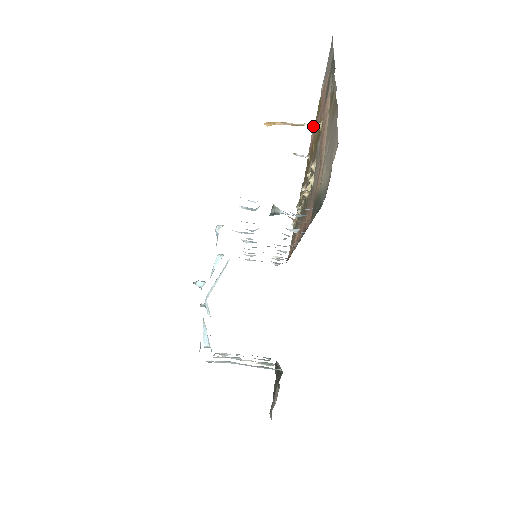
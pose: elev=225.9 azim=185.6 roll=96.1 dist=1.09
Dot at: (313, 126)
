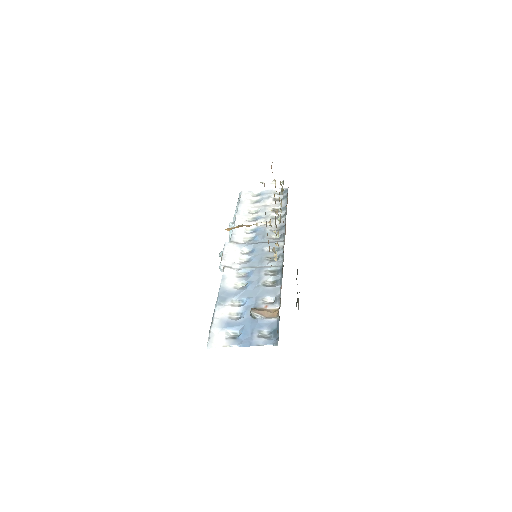
Dot at: occluded
